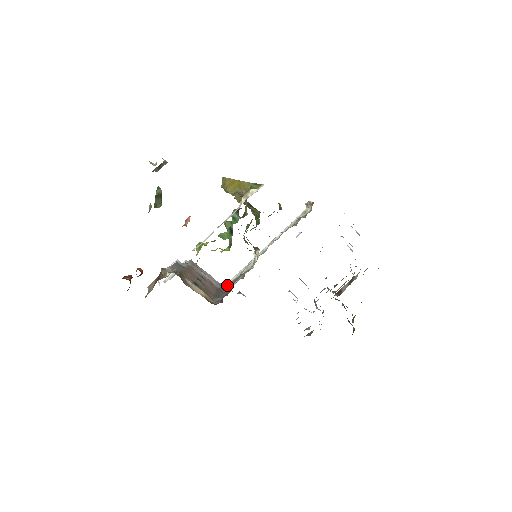
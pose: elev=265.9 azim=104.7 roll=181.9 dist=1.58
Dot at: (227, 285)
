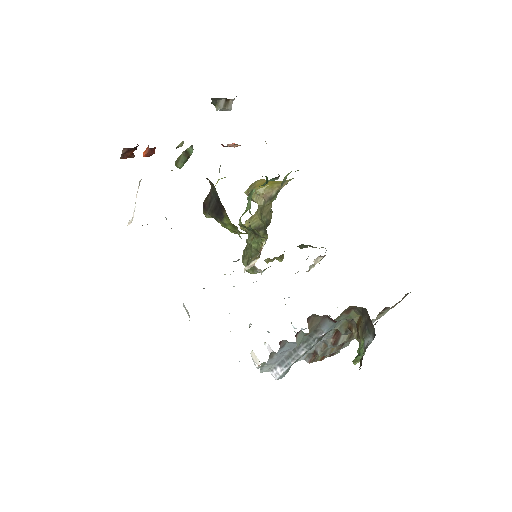
Dot at: occluded
